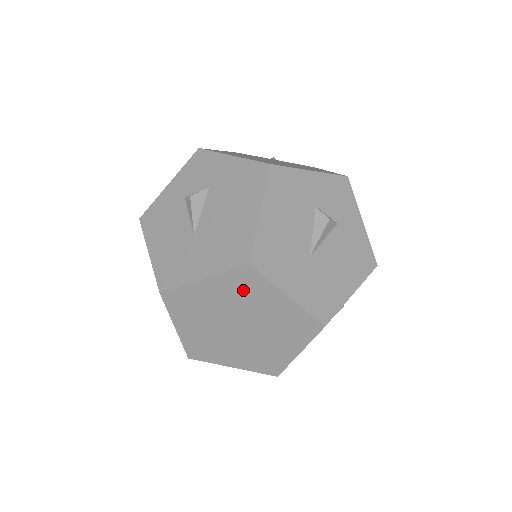
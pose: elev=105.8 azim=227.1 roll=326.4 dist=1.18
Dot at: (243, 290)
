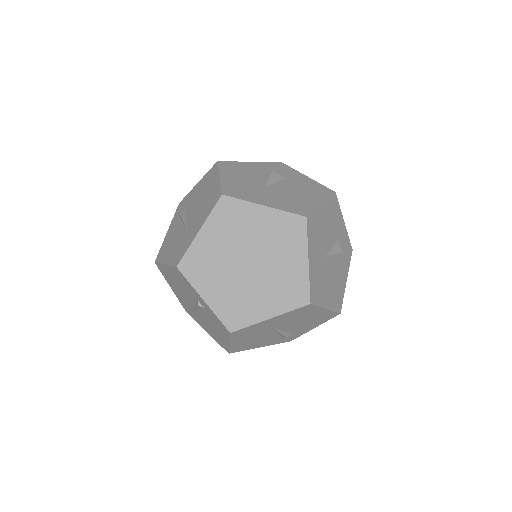
Dot at: (283, 234)
